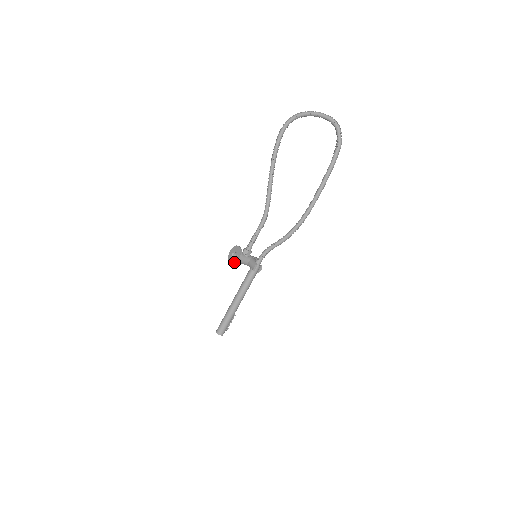
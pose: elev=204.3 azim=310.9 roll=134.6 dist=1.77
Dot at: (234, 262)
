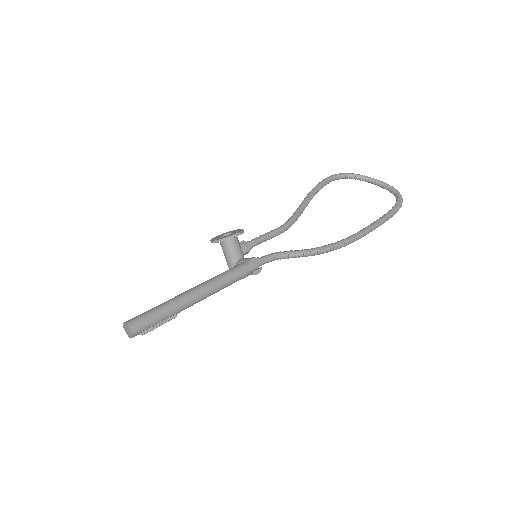
Dot at: (226, 236)
